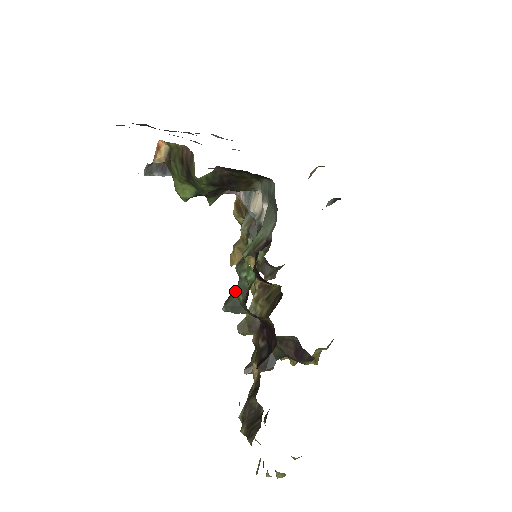
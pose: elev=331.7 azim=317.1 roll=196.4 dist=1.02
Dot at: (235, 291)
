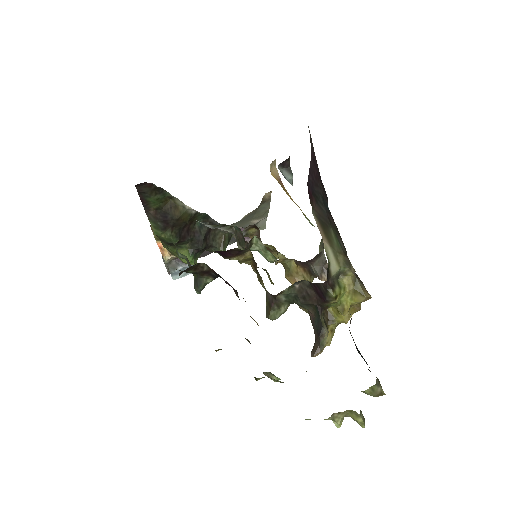
Dot at: occluded
